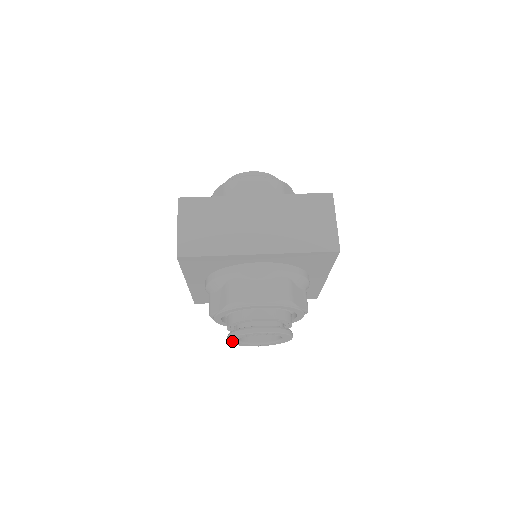
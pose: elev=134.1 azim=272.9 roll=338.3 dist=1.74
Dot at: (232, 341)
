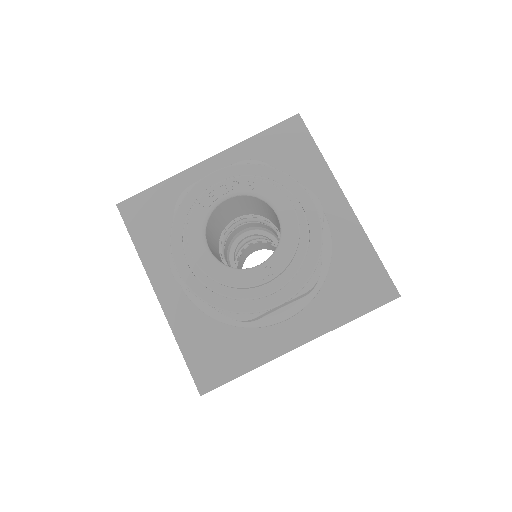
Dot at: occluded
